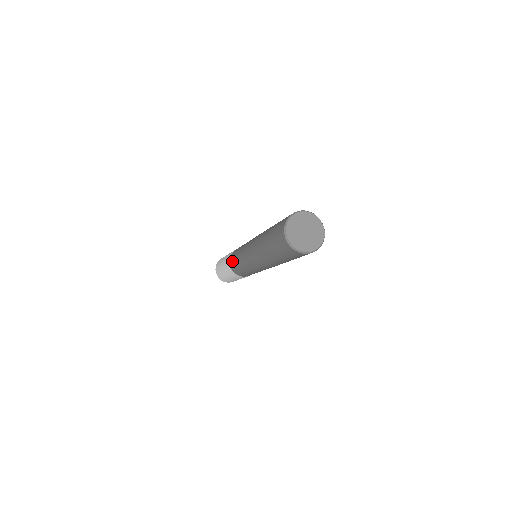
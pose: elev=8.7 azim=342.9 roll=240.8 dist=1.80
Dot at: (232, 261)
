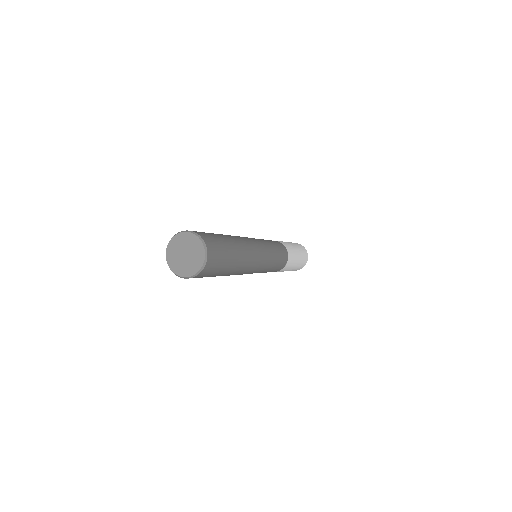
Dot at: occluded
